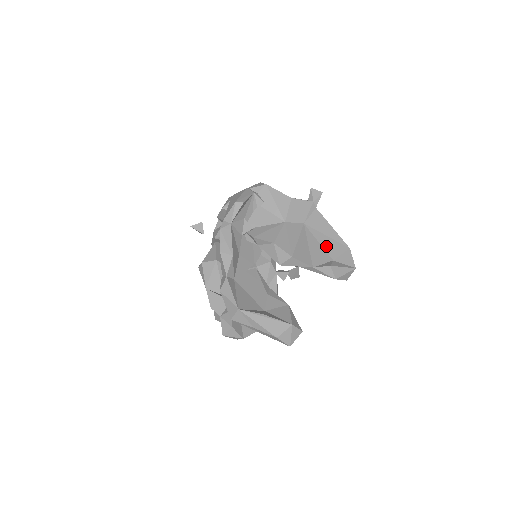
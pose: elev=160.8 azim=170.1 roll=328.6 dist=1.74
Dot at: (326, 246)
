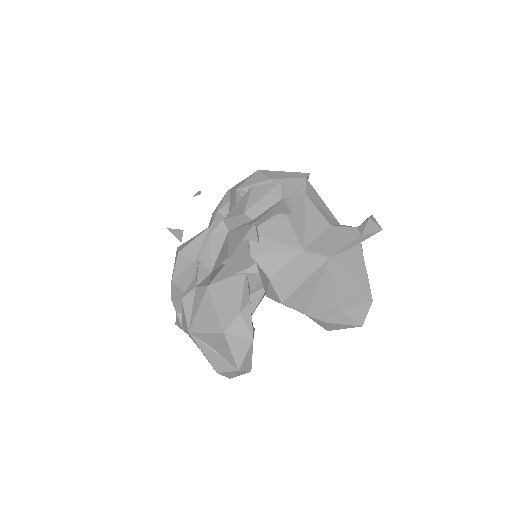
Dot at: (342, 291)
